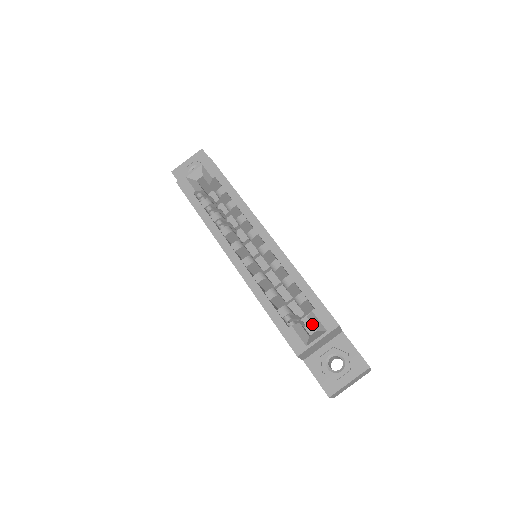
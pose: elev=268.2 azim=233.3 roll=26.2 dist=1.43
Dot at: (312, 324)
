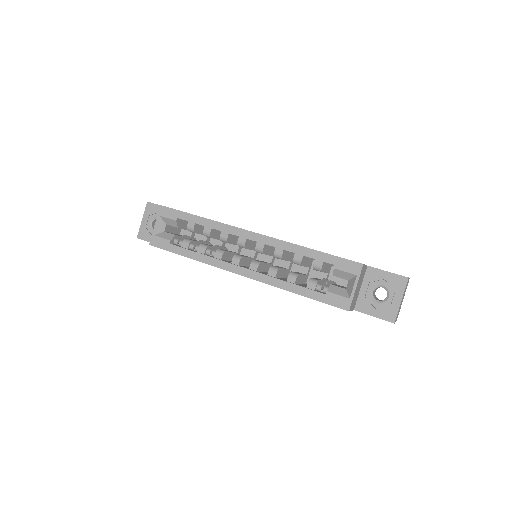
Dot at: occluded
